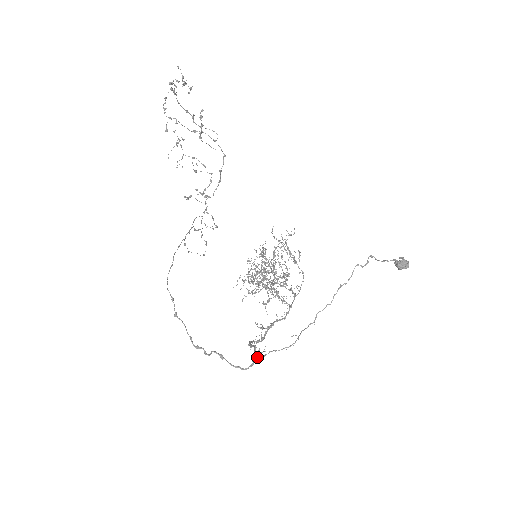
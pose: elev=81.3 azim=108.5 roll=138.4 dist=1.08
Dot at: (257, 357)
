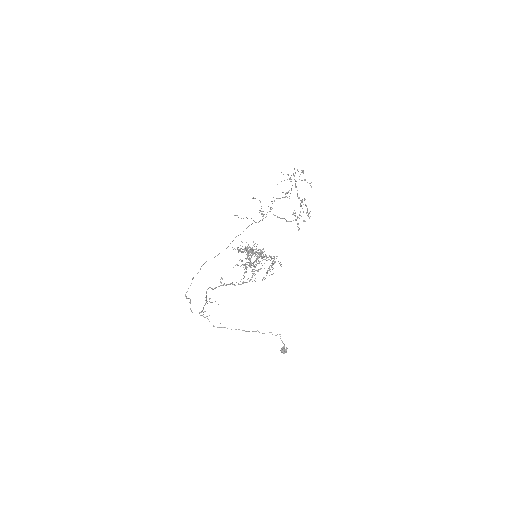
Dot at: (201, 315)
